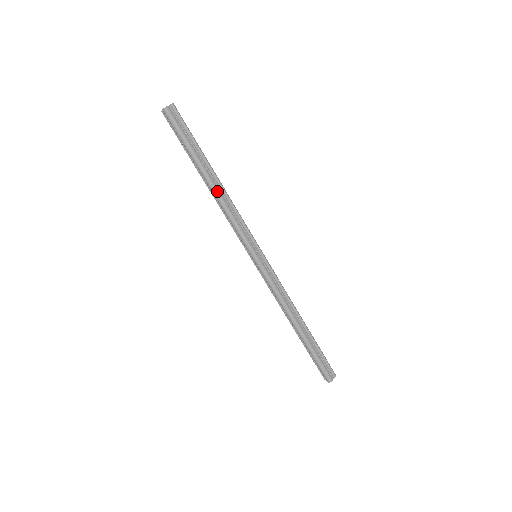
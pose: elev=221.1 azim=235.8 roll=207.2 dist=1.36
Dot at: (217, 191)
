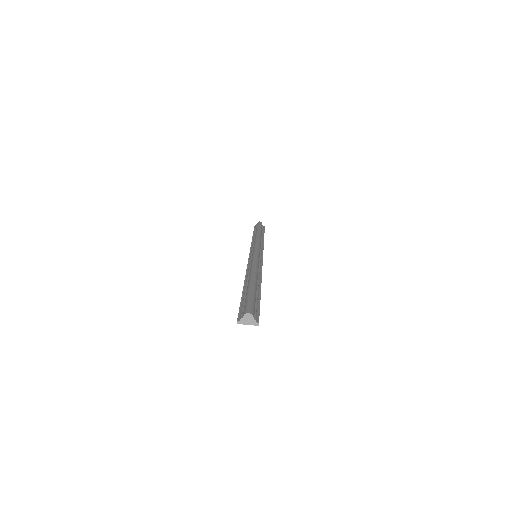
Dot at: (260, 236)
